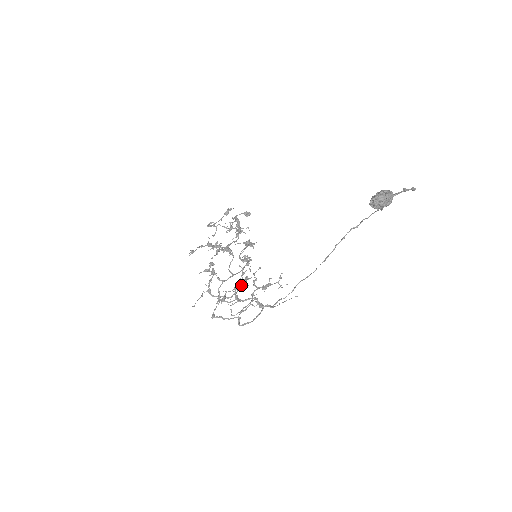
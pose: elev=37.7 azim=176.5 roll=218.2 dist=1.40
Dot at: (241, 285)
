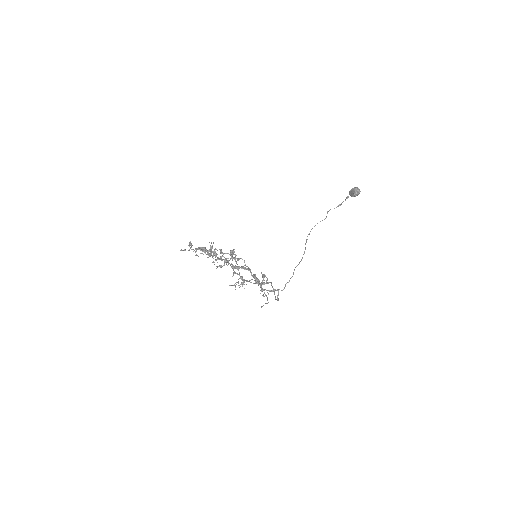
Dot at: (252, 279)
